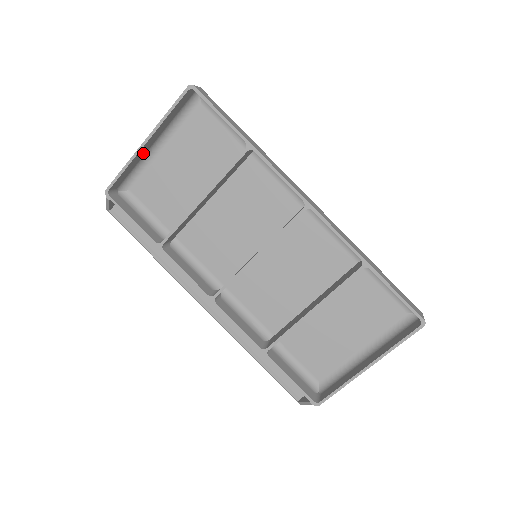
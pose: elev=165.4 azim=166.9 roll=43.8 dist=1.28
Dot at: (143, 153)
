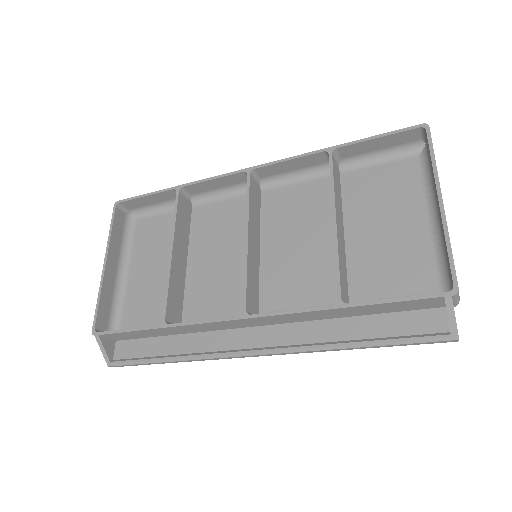
Dot at: (111, 282)
